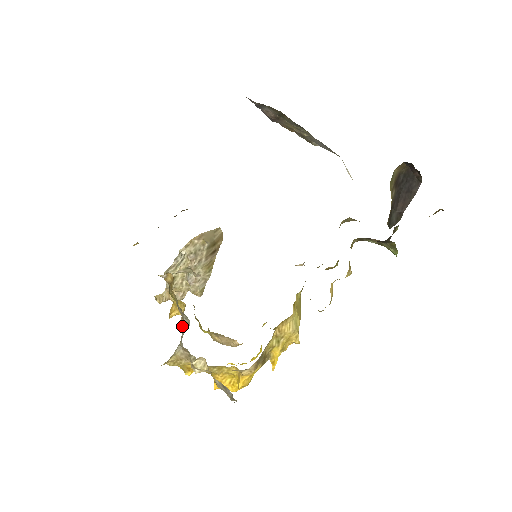
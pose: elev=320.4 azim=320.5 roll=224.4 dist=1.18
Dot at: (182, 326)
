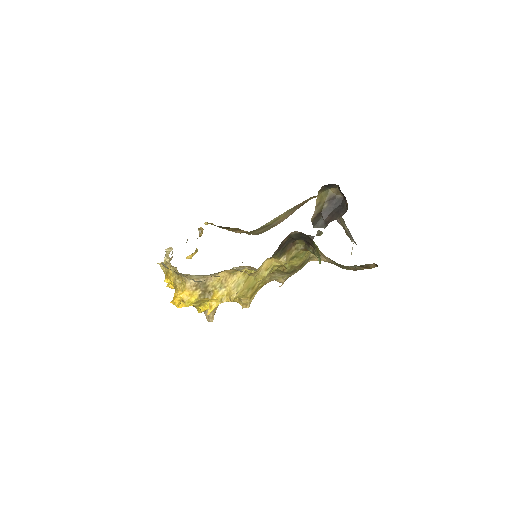
Dot at: occluded
